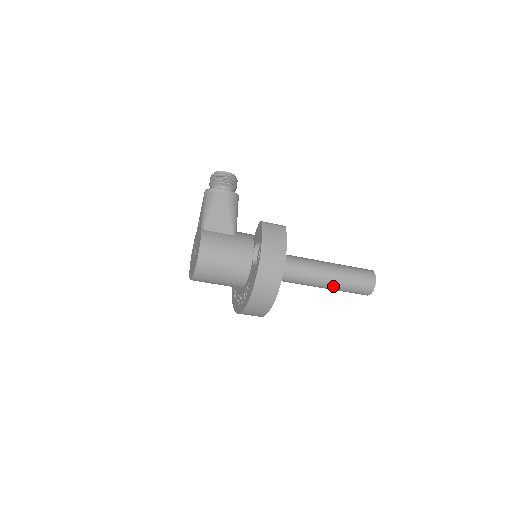
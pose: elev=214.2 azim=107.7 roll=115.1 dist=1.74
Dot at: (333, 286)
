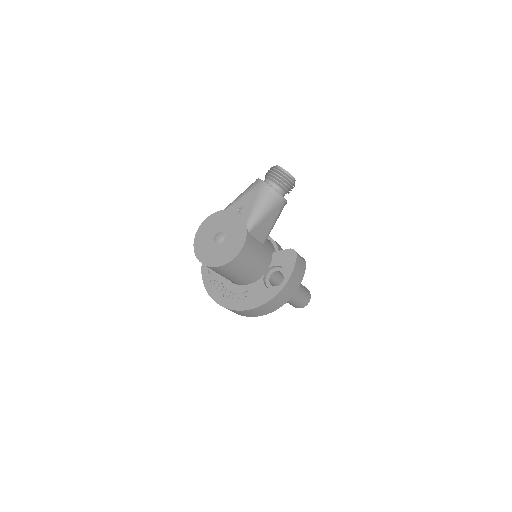
Dot at: occluded
